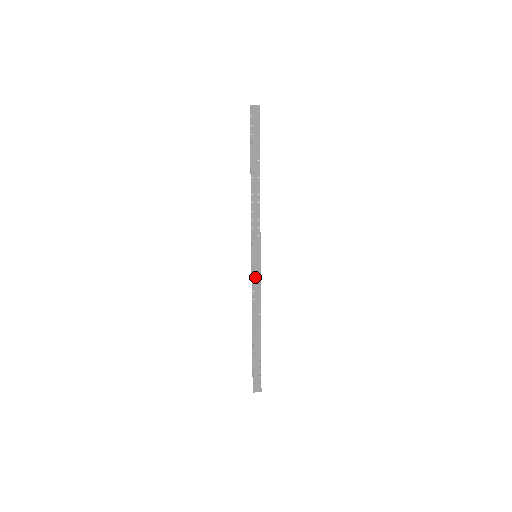
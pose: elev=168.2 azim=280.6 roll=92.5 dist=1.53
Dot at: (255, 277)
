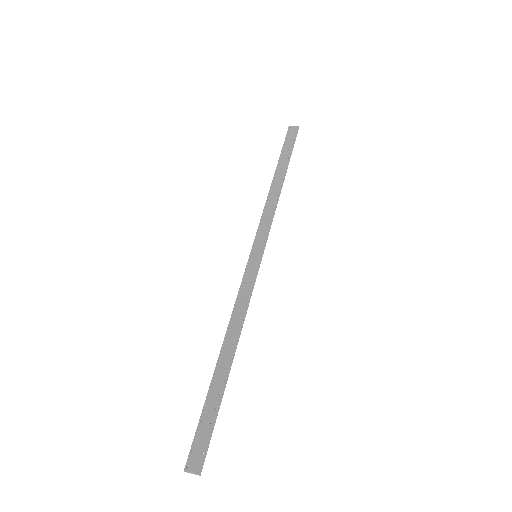
Dot at: (247, 280)
